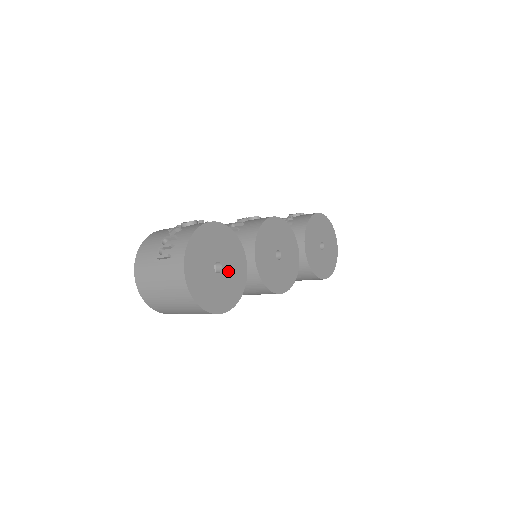
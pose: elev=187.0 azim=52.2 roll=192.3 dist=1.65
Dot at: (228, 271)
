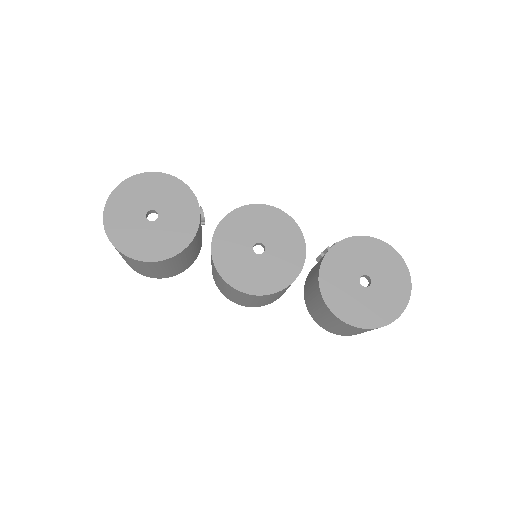
Dot at: (165, 225)
